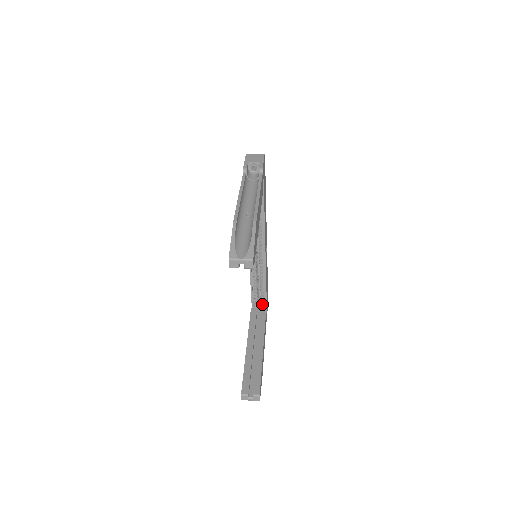
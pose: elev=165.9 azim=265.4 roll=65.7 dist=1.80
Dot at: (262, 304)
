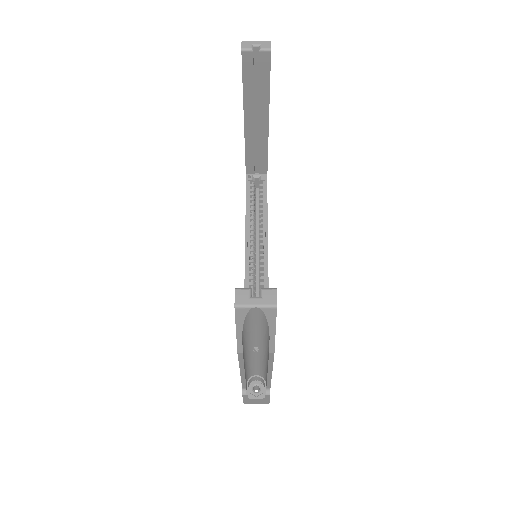
Dot at: occluded
